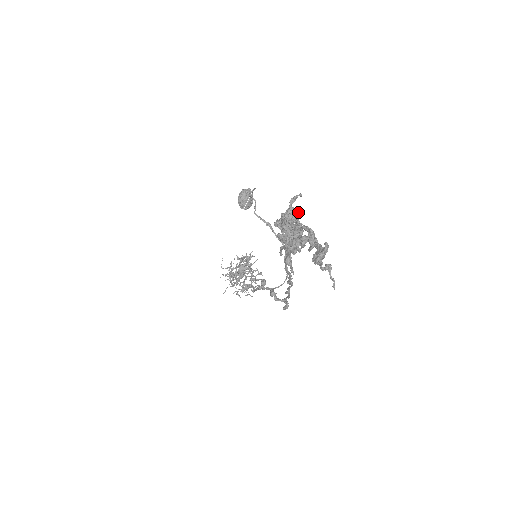
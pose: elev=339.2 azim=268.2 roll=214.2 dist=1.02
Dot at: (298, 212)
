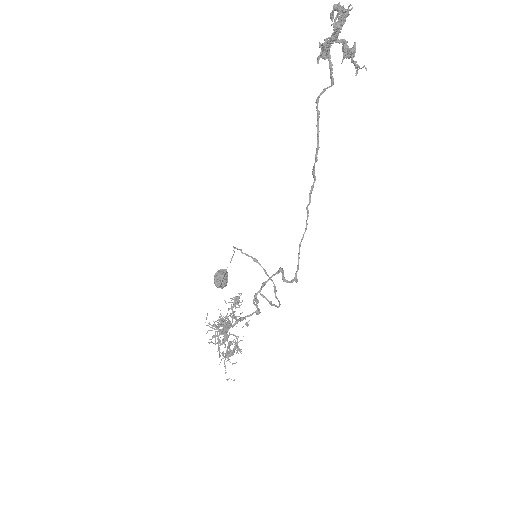
Dot at: (329, 51)
